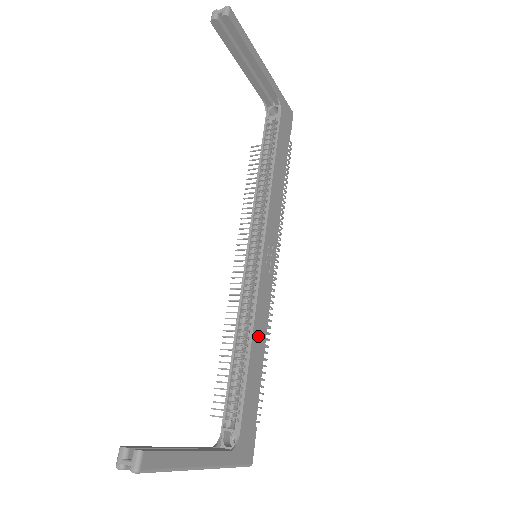
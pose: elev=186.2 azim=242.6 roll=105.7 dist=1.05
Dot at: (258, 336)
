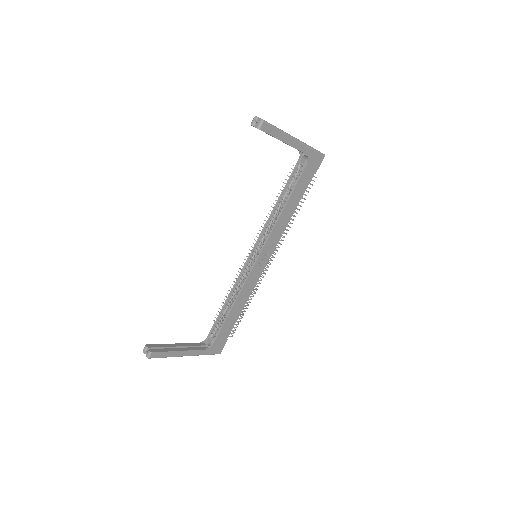
Dot at: (241, 301)
